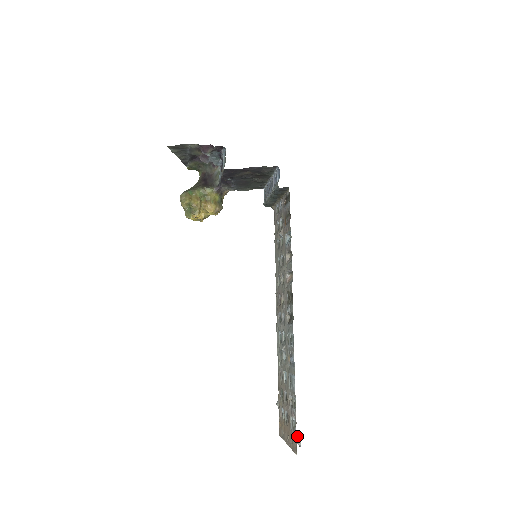
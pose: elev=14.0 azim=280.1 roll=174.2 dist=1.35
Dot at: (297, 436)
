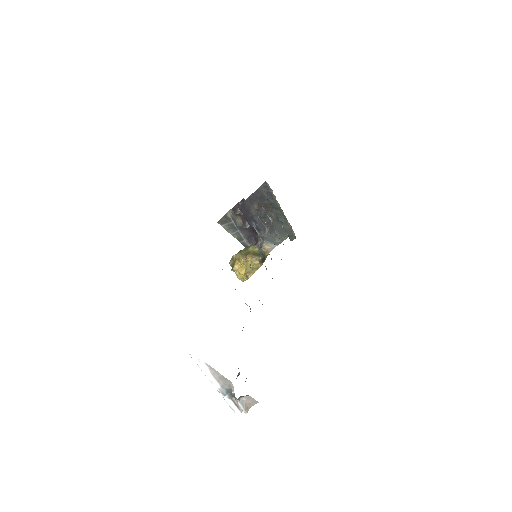
Dot at: (245, 398)
